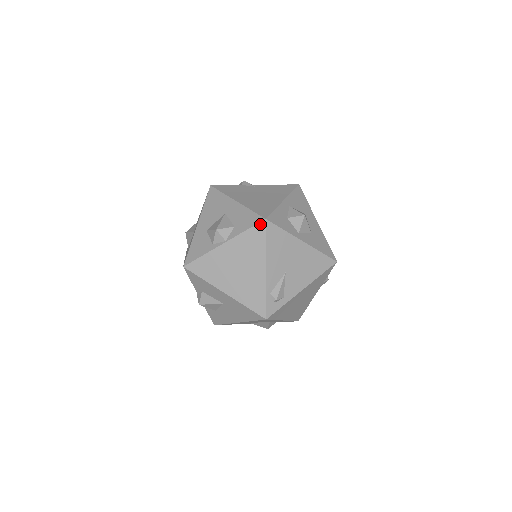
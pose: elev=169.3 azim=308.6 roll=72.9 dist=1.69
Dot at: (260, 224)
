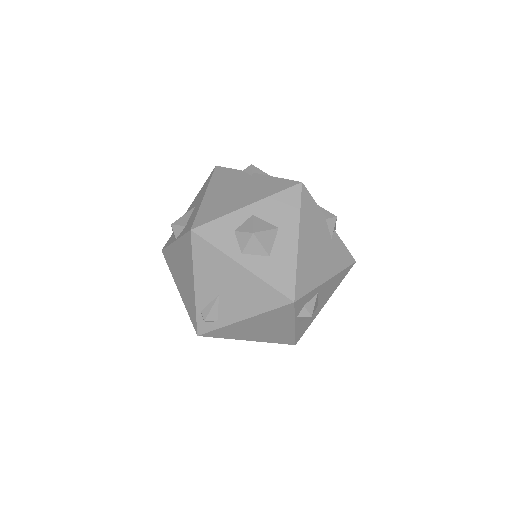
Dot at: (188, 234)
